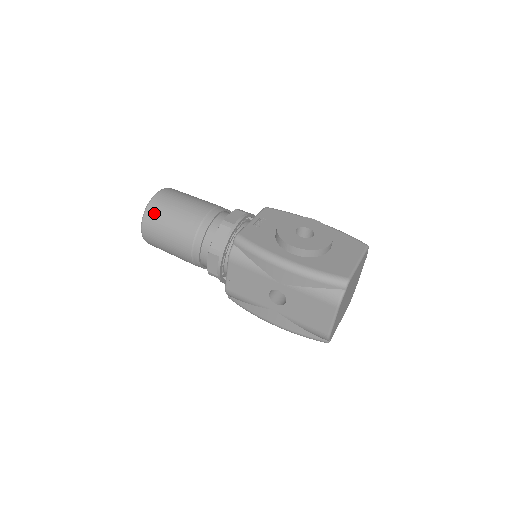
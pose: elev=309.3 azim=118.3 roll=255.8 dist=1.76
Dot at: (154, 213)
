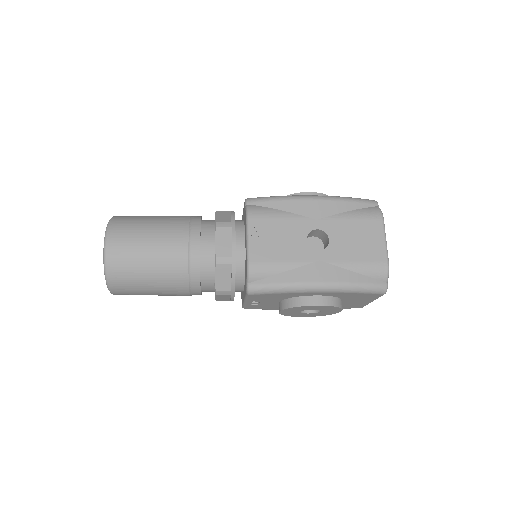
Dot at: (124, 220)
